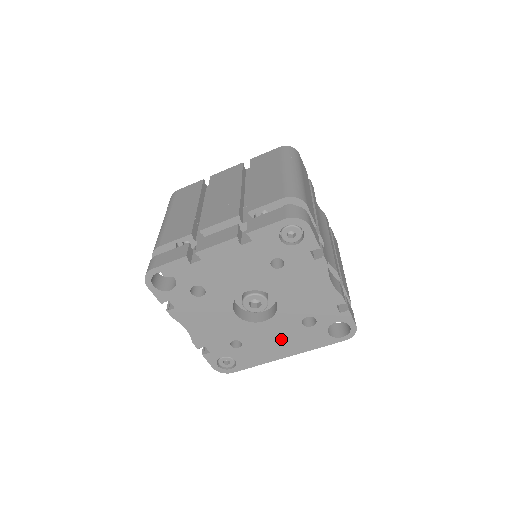
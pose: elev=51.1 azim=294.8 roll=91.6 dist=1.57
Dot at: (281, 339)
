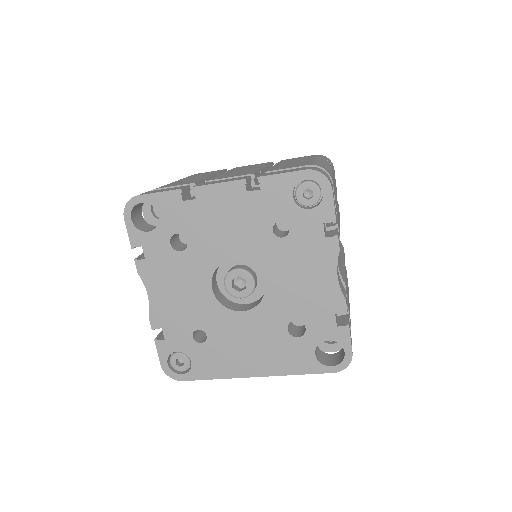
Dot at: (255, 346)
